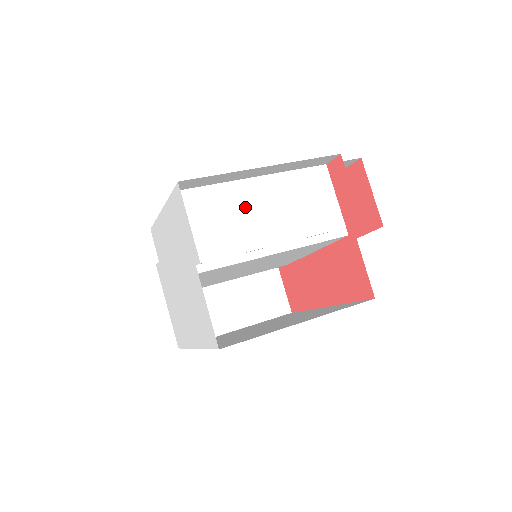
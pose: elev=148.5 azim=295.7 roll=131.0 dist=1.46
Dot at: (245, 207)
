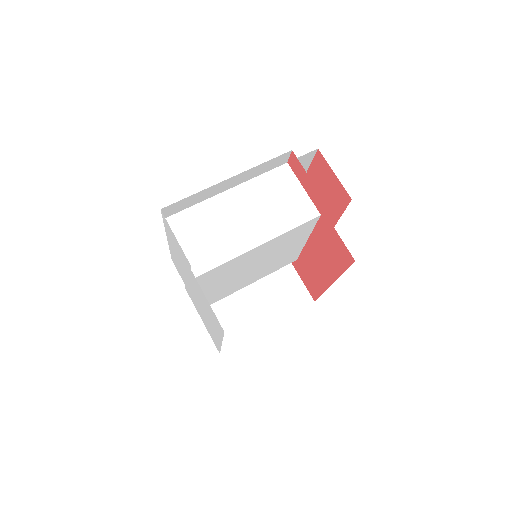
Dot at: (224, 216)
